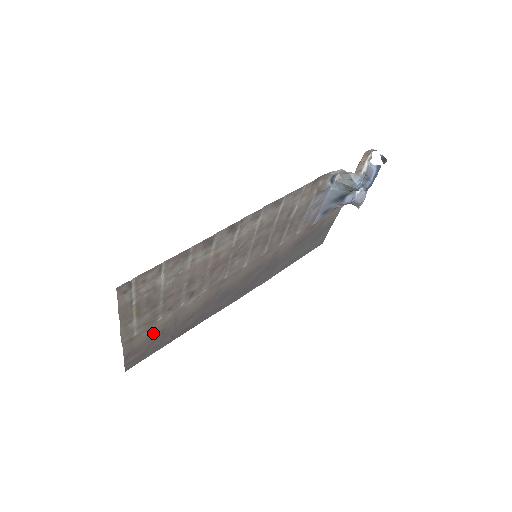
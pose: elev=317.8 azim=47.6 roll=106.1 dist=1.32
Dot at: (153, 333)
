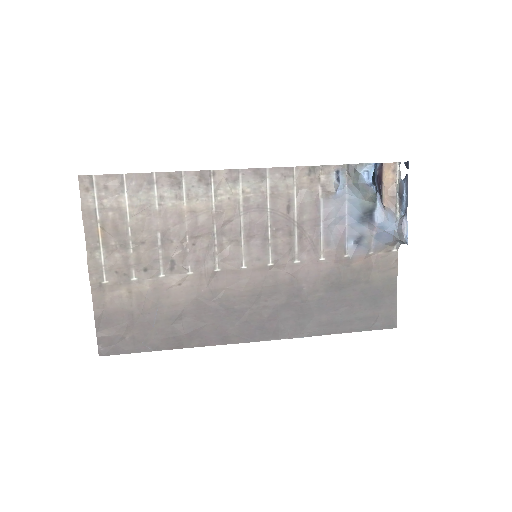
Dot at: (130, 303)
